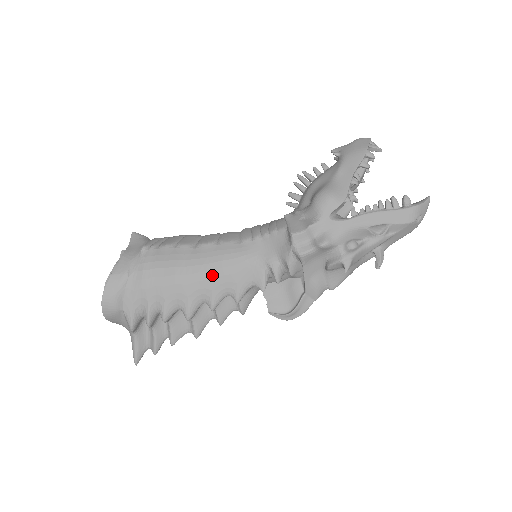
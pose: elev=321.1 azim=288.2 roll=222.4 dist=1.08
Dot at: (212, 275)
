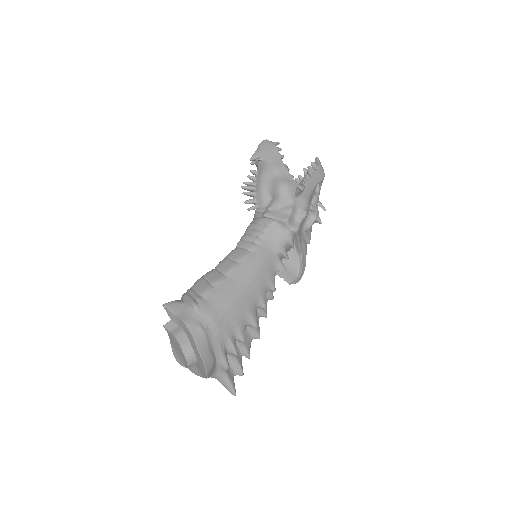
Dot at: (254, 284)
